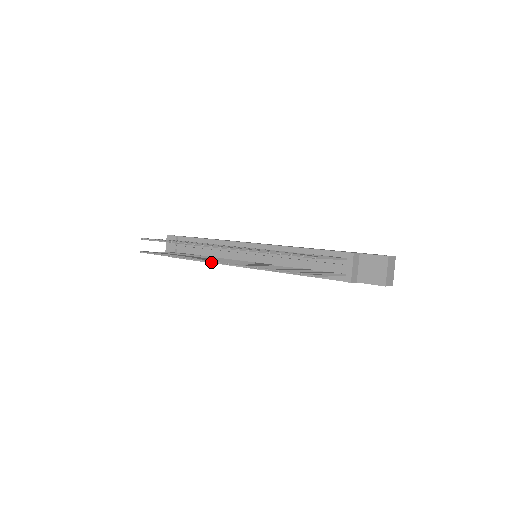
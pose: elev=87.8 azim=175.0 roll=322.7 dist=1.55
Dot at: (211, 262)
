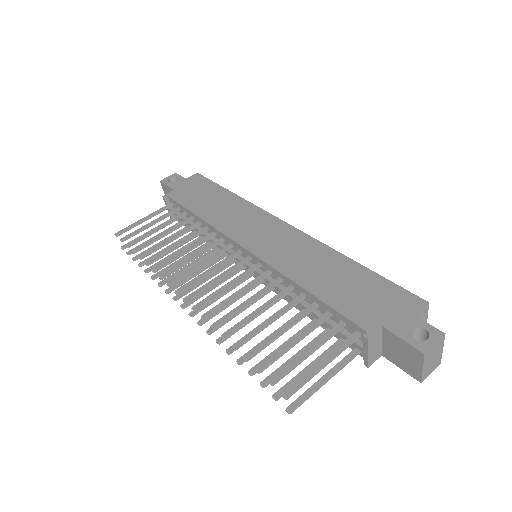
Dot at: (184, 308)
